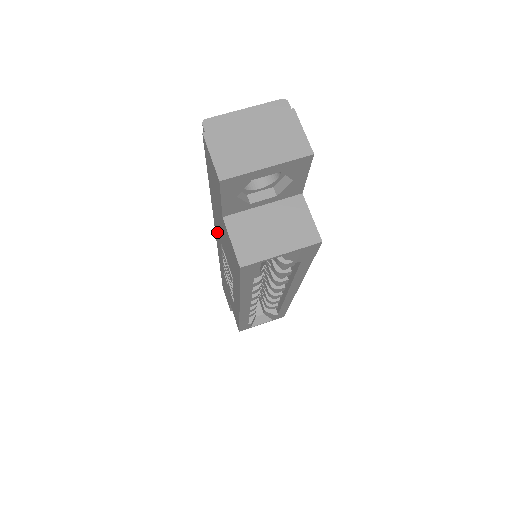
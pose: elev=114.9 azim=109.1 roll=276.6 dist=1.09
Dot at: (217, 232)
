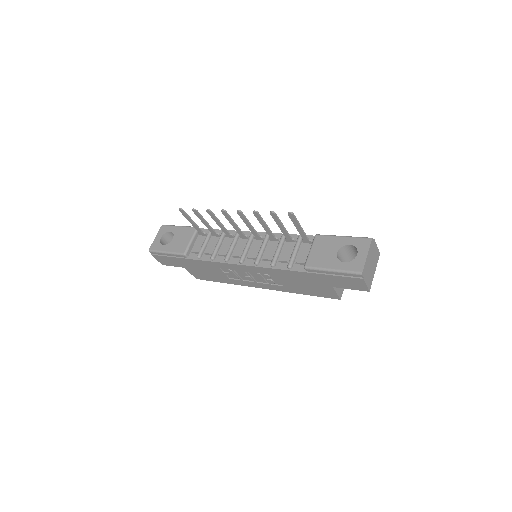
Dot at: (271, 272)
